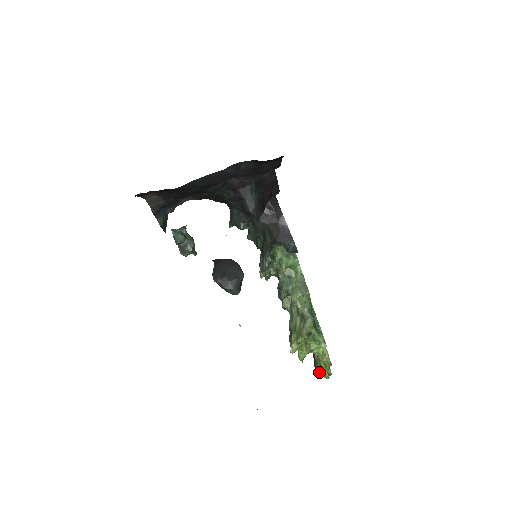
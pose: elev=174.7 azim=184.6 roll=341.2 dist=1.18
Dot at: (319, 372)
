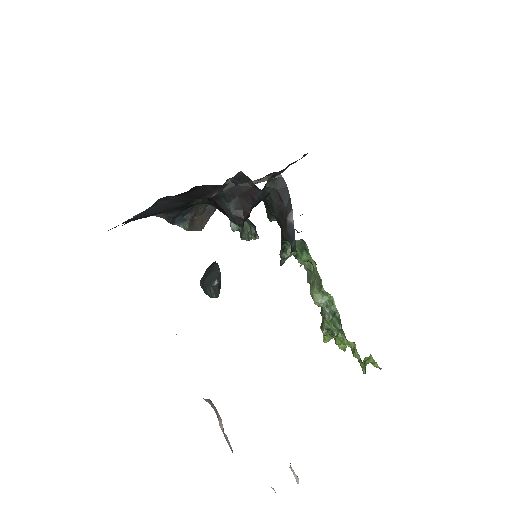
Dot at: occluded
